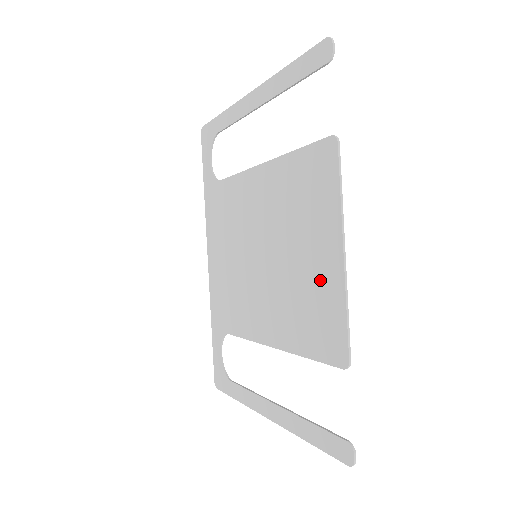
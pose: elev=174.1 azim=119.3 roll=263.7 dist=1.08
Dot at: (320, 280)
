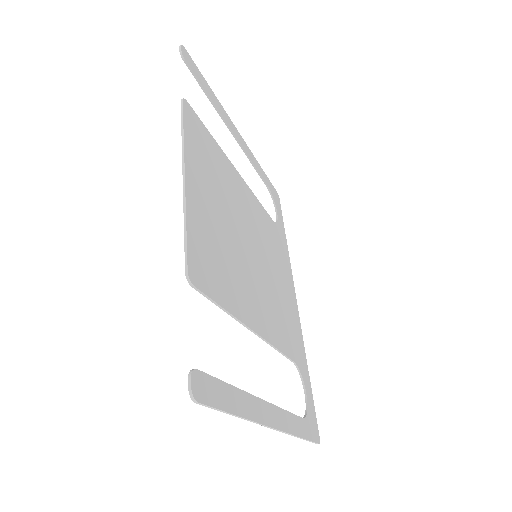
Dot at: (203, 220)
